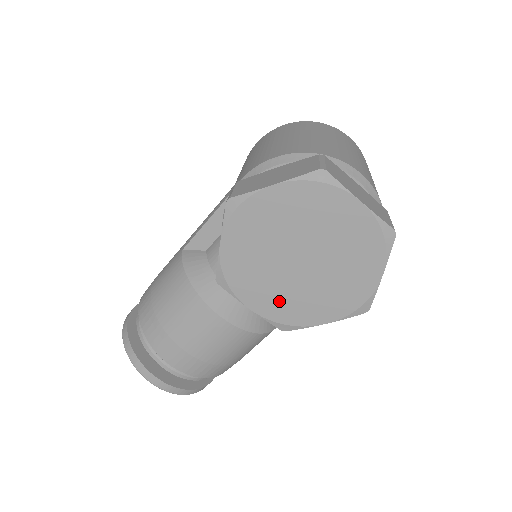
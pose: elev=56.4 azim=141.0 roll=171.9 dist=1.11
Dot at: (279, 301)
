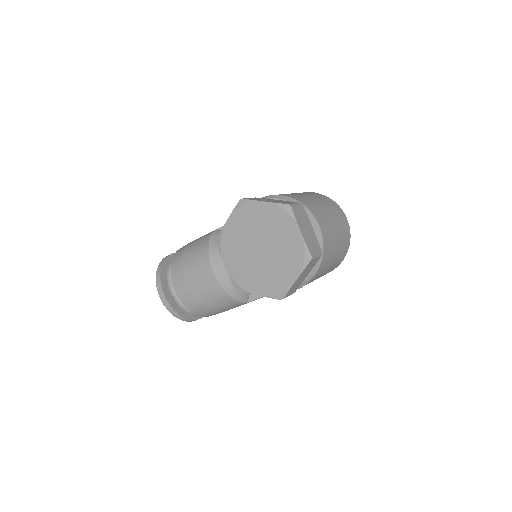
Dot at: (240, 268)
